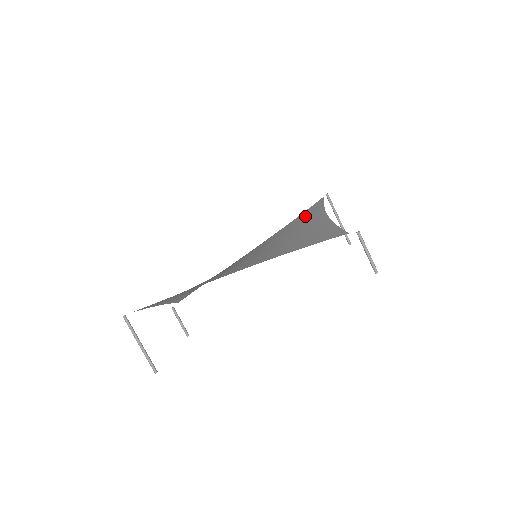
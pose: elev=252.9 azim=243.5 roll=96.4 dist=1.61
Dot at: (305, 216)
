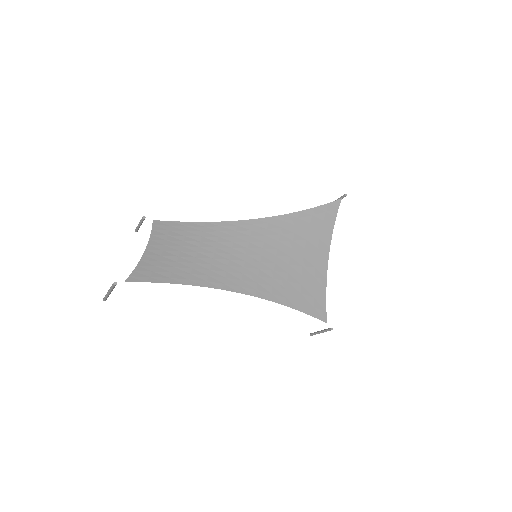
Dot at: (315, 223)
